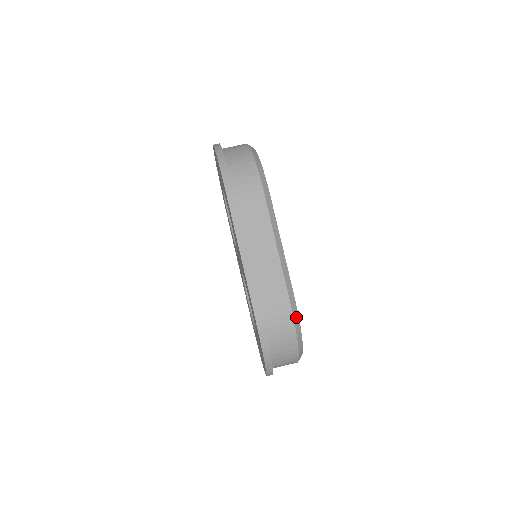
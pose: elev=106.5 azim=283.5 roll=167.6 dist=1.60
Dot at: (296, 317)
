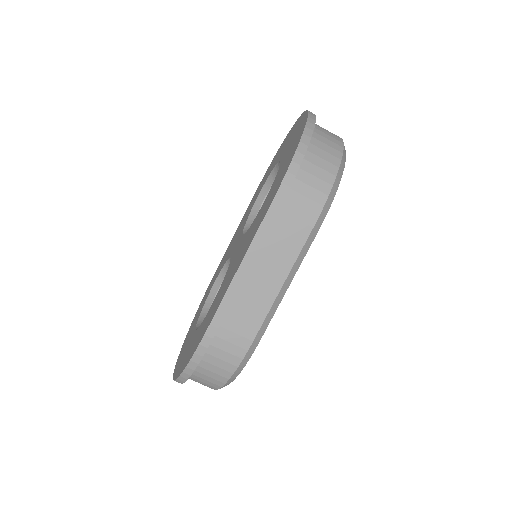
Dot at: (243, 364)
